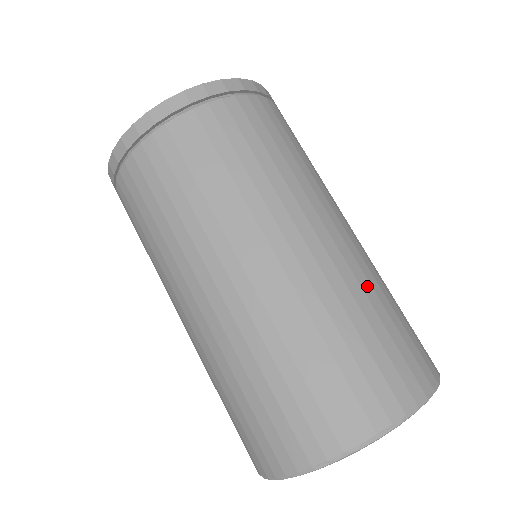
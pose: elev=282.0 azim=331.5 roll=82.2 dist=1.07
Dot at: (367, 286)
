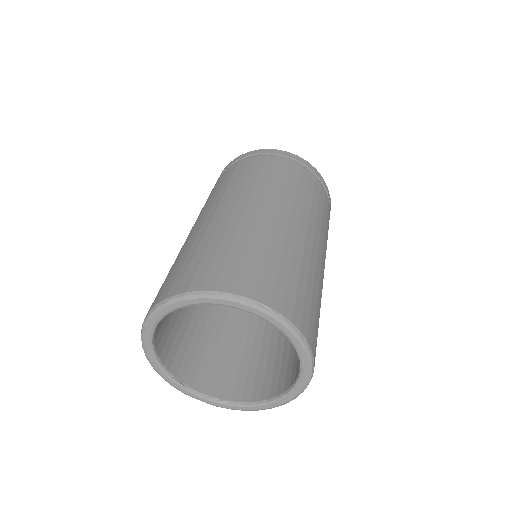
Dot at: (231, 233)
